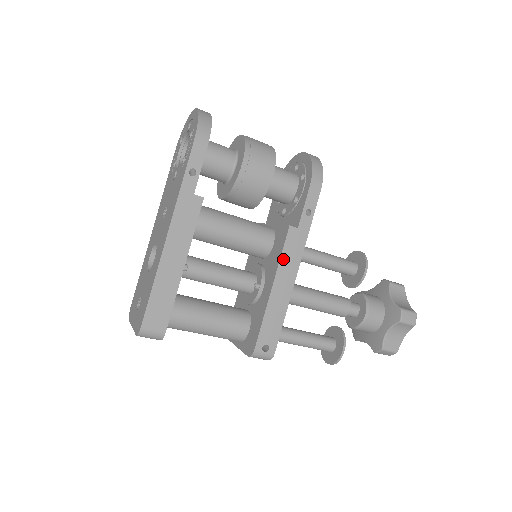
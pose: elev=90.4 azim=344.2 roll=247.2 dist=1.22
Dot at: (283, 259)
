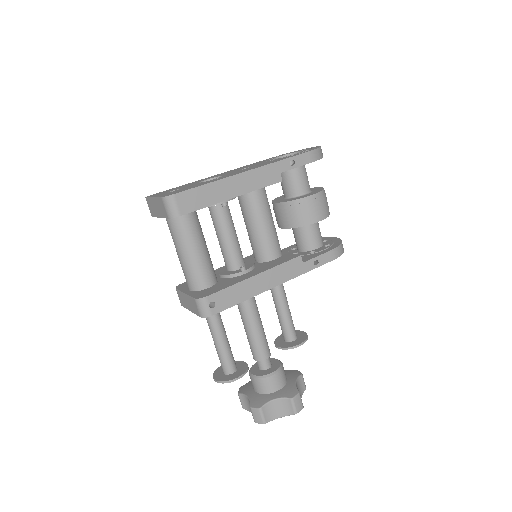
Dot at: (279, 268)
